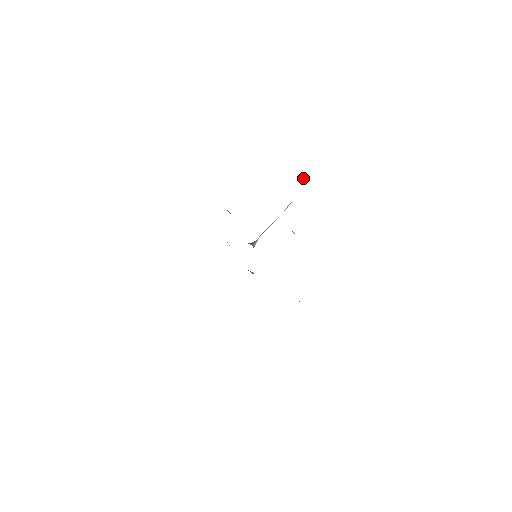
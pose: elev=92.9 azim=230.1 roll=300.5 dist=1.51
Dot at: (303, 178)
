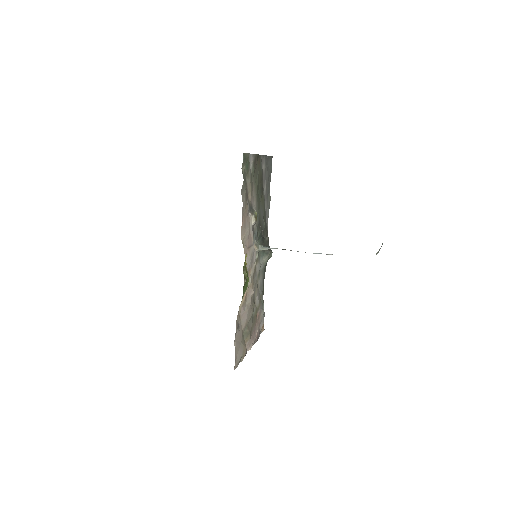
Dot at: occluded
